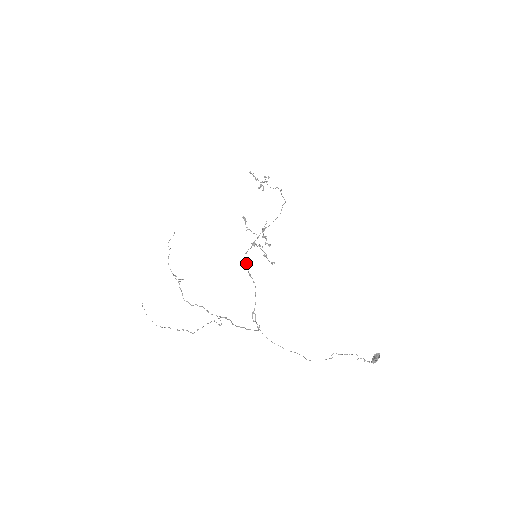
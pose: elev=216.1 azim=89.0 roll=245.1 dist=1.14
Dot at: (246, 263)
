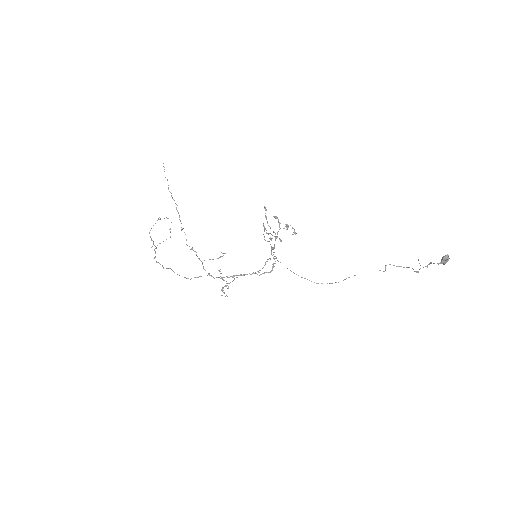
Dot at: (264, 226)
